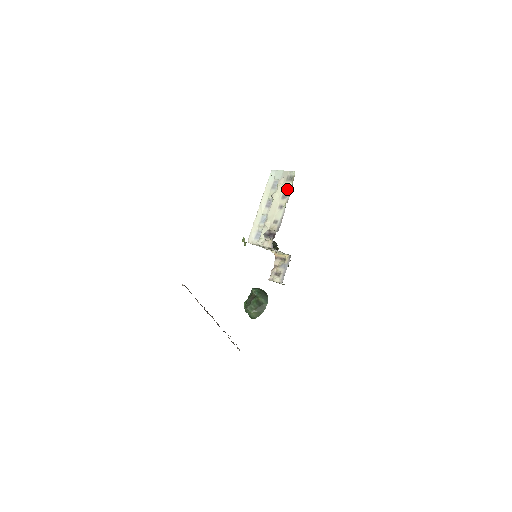
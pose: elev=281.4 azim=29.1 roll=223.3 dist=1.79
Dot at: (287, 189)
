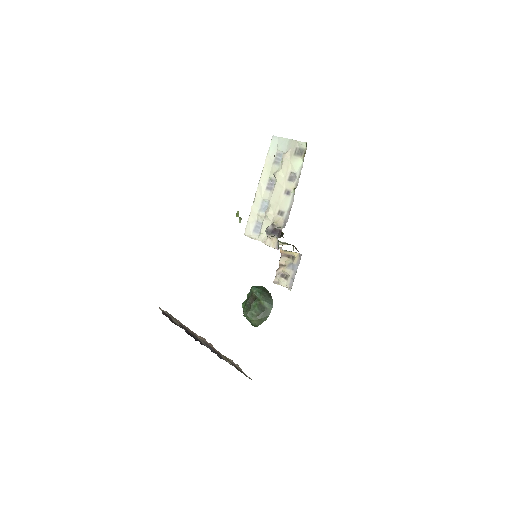
Dot at: (295, 168)
